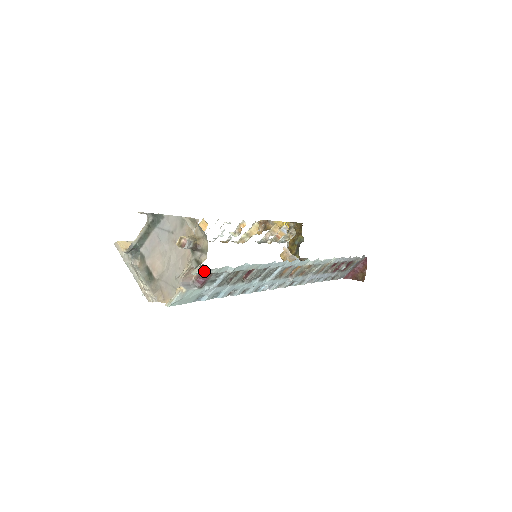
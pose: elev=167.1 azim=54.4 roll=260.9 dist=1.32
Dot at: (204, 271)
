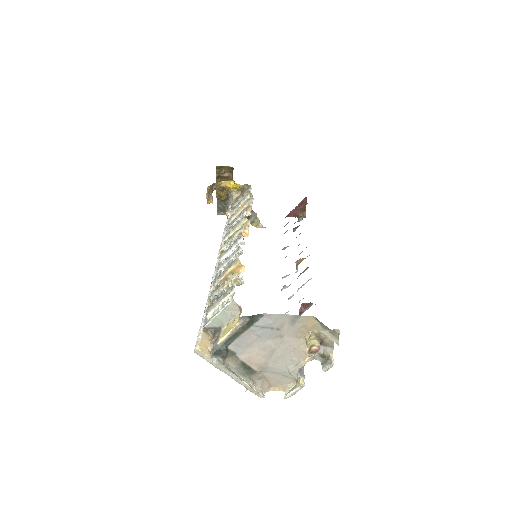
Dot at: (329, 361)
